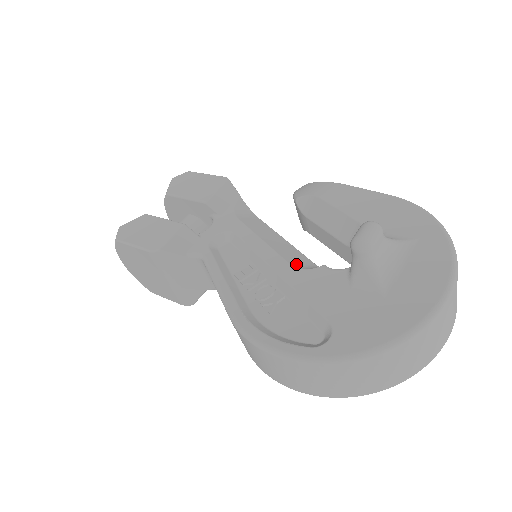
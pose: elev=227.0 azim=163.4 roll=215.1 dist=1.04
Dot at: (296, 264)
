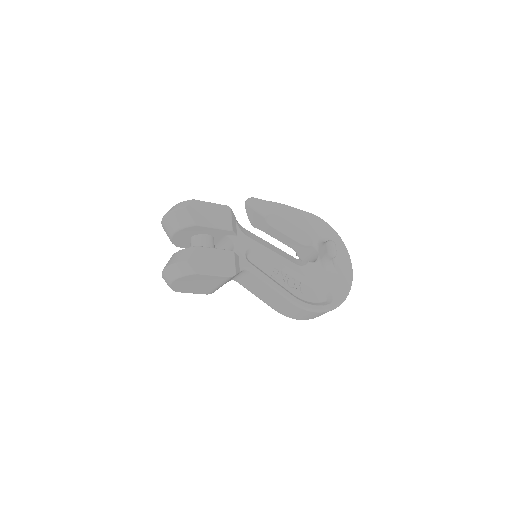
Dot at: (296, 263)
